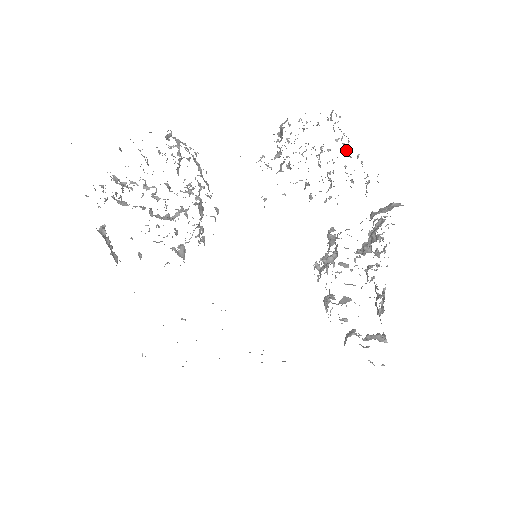
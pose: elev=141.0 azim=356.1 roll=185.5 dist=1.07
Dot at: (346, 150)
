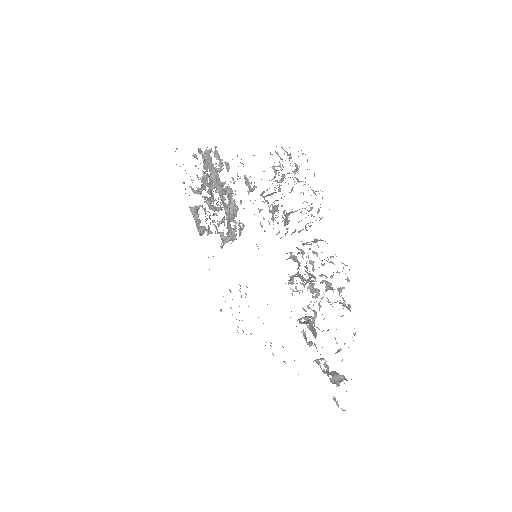
Dot at: occluded
